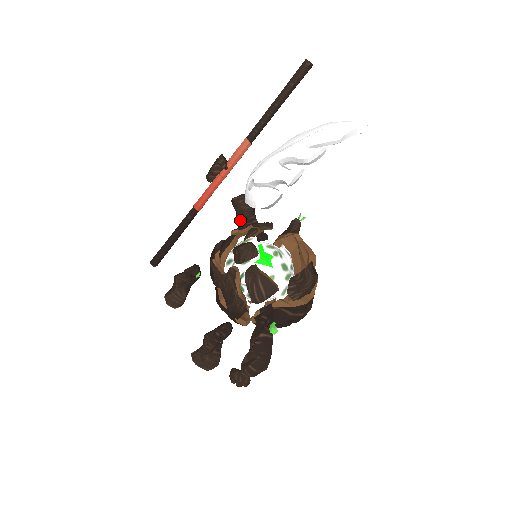
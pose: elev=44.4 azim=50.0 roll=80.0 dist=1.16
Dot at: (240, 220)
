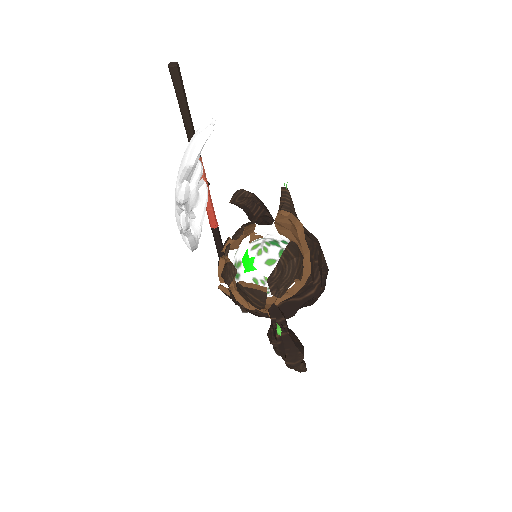
Dot at: (248, 215)
